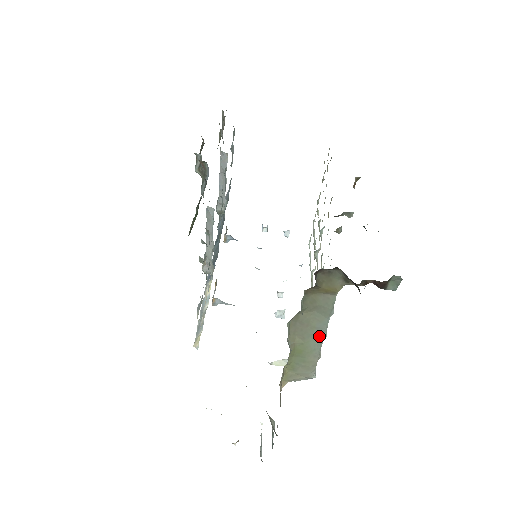
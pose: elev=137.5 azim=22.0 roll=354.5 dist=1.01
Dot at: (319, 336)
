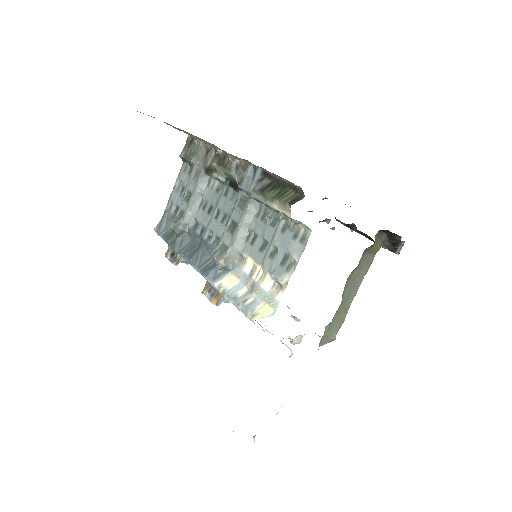
Dot at: (354, 294)
